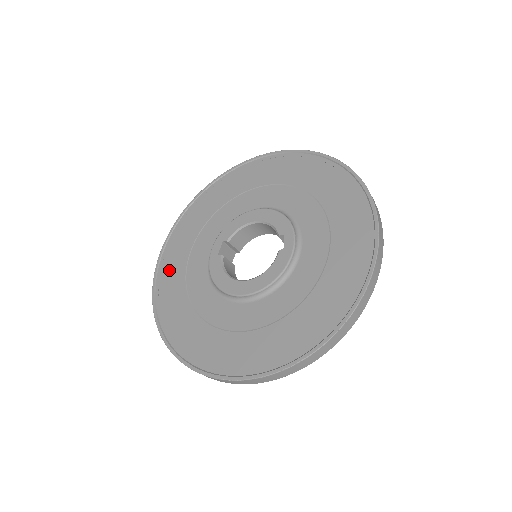
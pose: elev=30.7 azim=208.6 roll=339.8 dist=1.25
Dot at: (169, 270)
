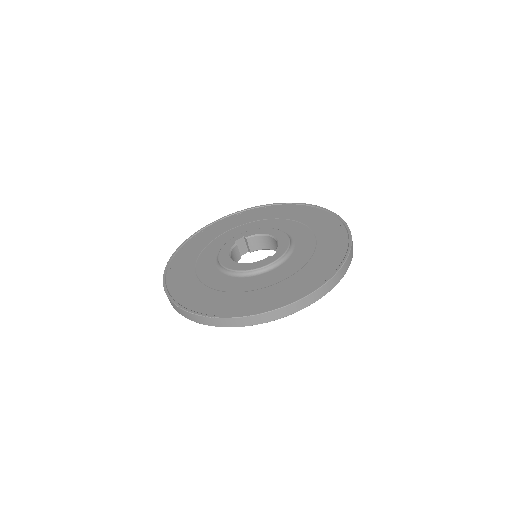
Dot at: (201, 237)
